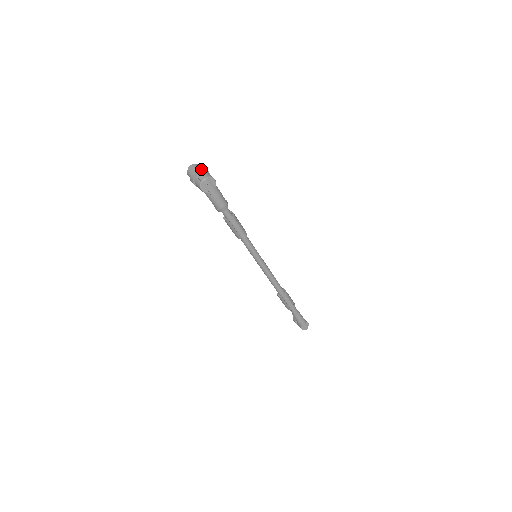
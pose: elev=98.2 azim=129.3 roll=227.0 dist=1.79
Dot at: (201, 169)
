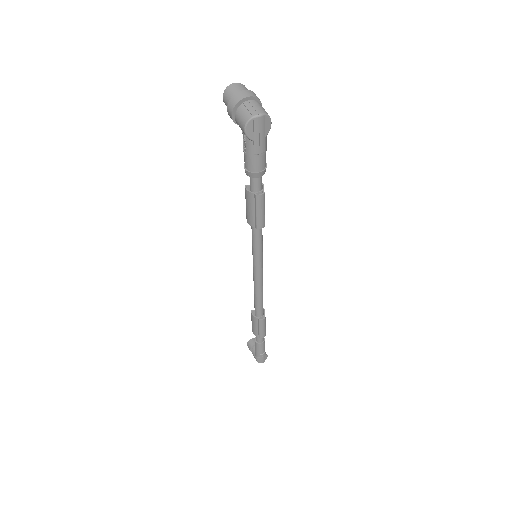
Dot at: (255, 96)
